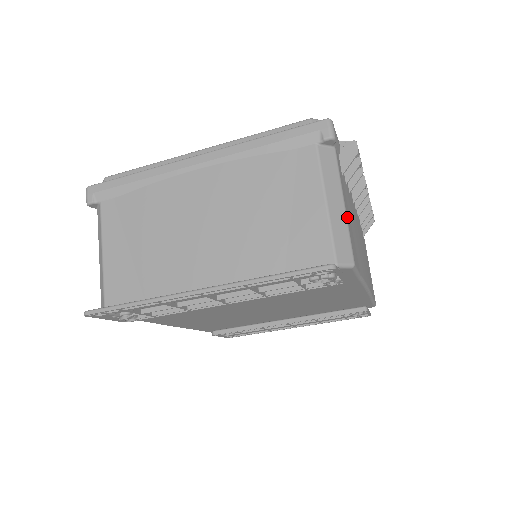
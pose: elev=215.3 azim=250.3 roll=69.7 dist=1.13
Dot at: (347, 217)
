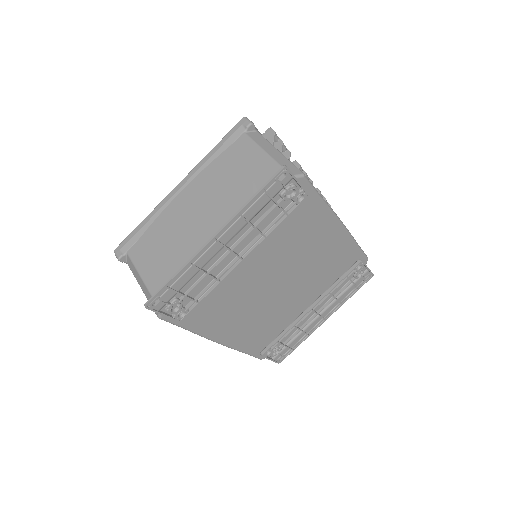
Dot at: (285, 157)
